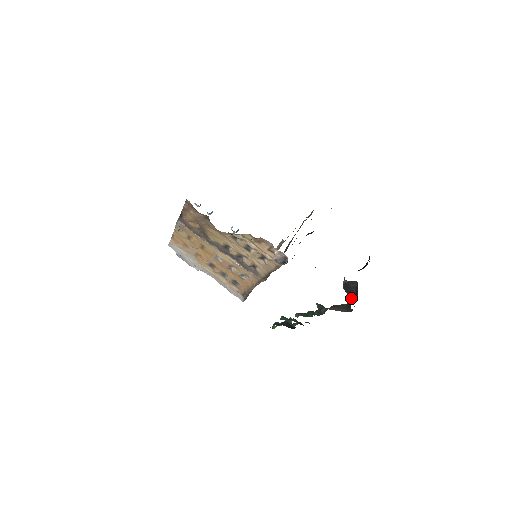
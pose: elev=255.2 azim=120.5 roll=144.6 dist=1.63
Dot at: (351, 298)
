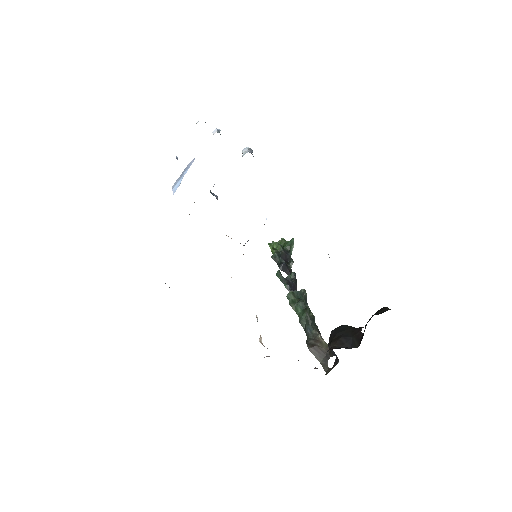
Dot at: (332, 353)
